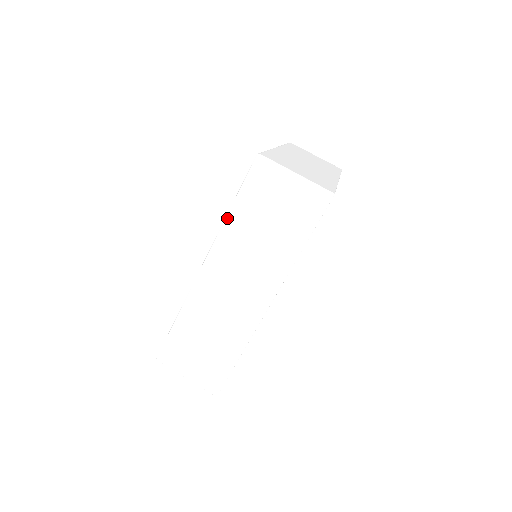
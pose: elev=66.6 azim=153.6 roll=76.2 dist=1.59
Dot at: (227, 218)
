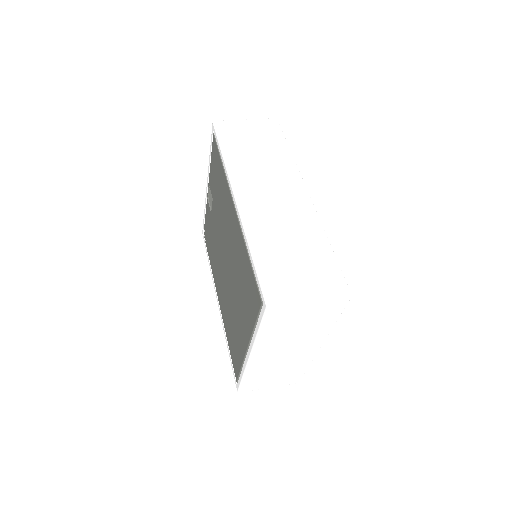
Dot at: (225, 159)
